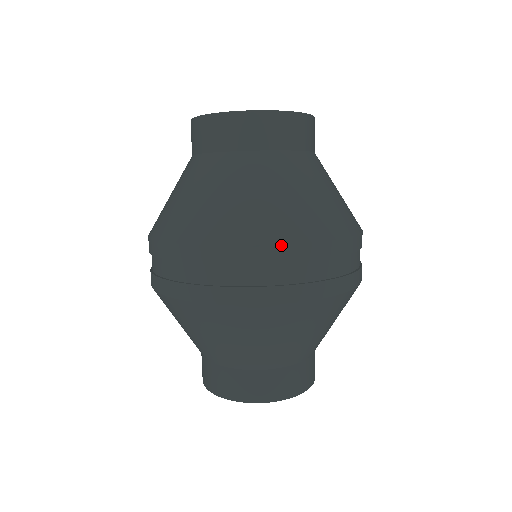
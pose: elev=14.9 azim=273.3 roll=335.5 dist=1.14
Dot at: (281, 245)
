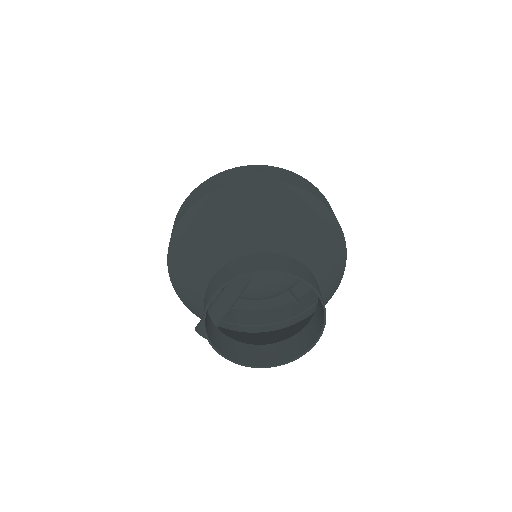
Dot at: occluded
